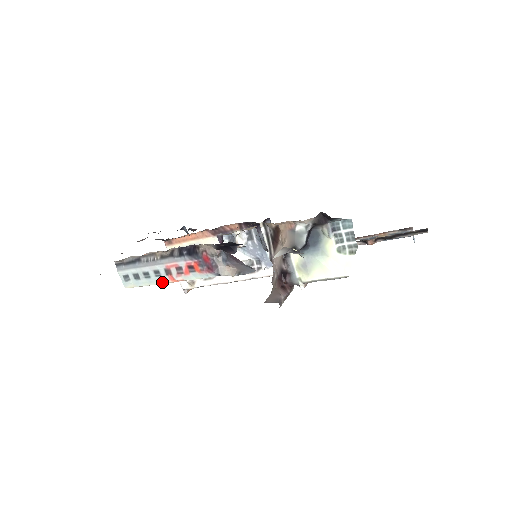
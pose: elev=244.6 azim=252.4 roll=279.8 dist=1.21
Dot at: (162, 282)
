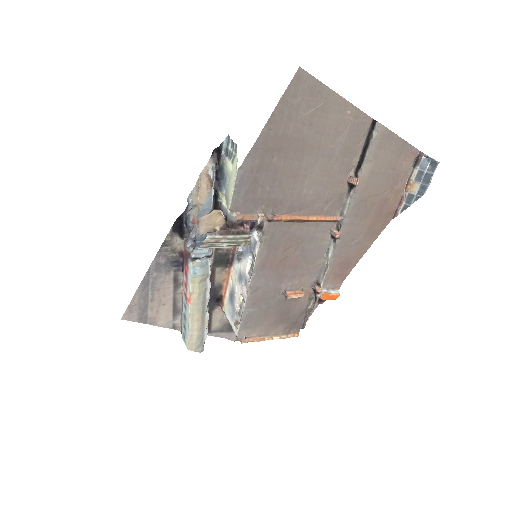
Dot at: (189, 312)
